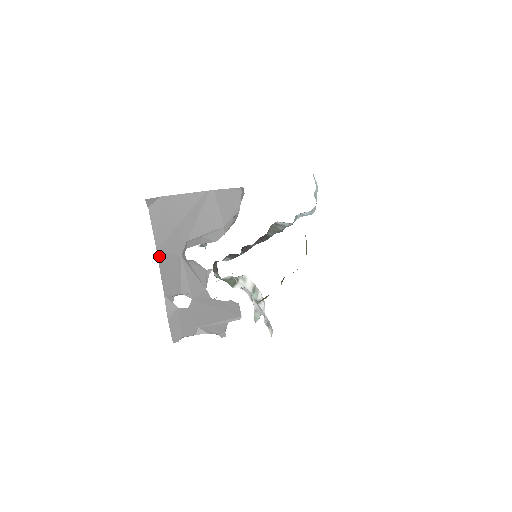
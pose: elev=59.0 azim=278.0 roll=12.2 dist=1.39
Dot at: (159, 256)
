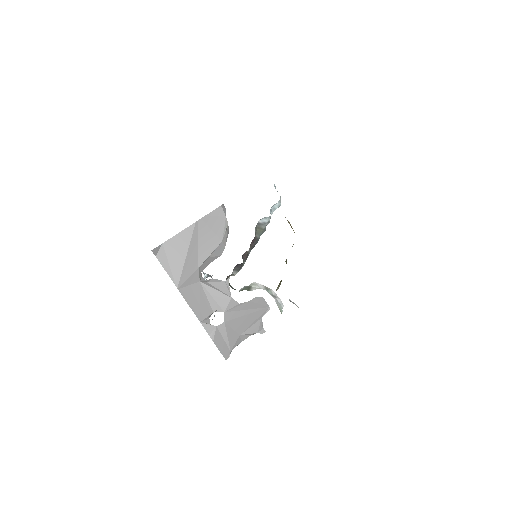
Dot at: (181, 292)
